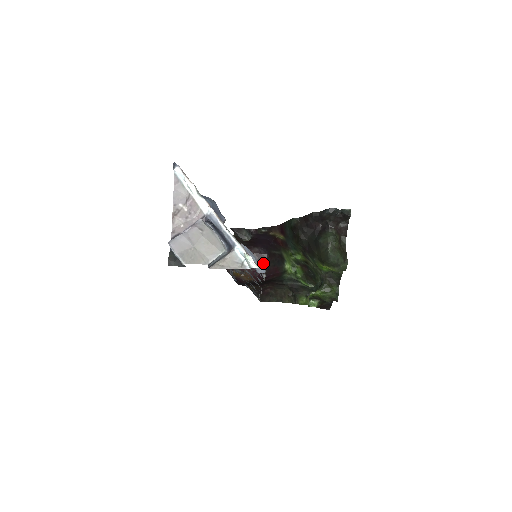
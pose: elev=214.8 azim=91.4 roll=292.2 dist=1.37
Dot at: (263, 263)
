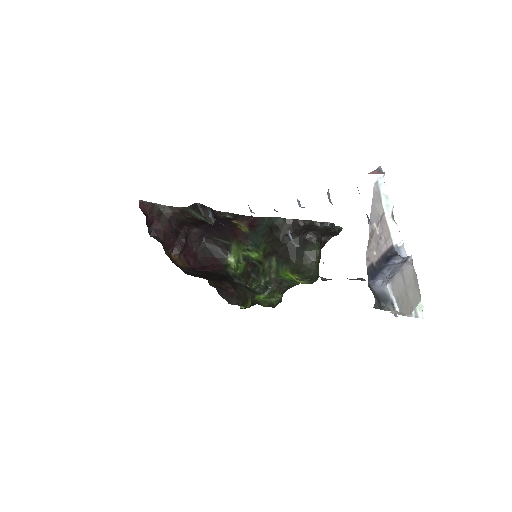
Dot at: (197, 247)
